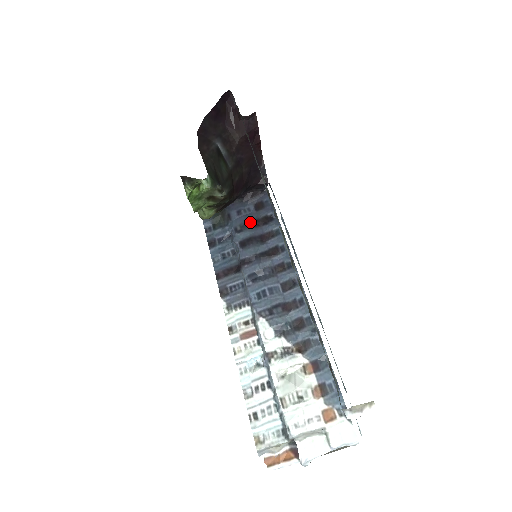
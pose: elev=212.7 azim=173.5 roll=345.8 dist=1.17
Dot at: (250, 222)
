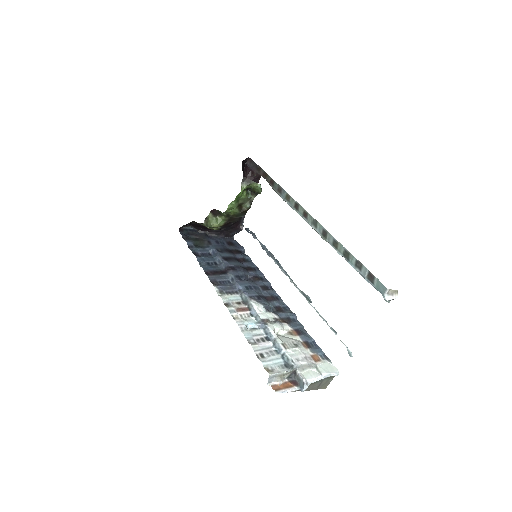
Dot at: (227, 249)
